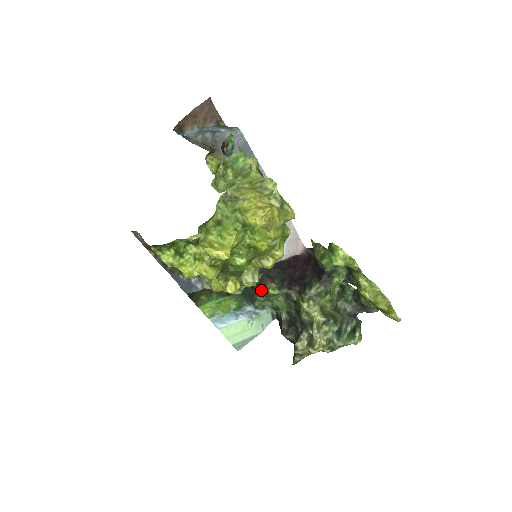
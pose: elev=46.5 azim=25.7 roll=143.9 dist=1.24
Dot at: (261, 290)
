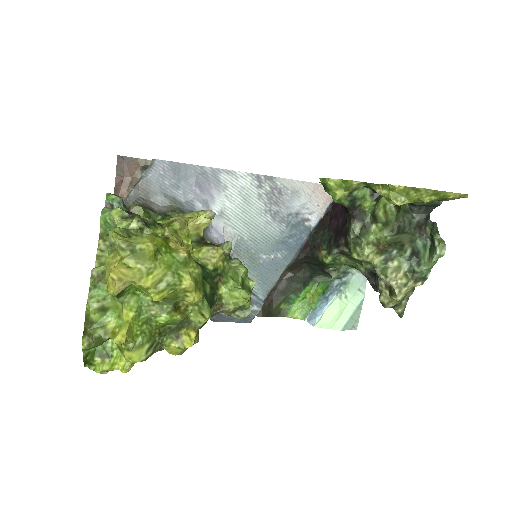
Dot at: (321, 264)
